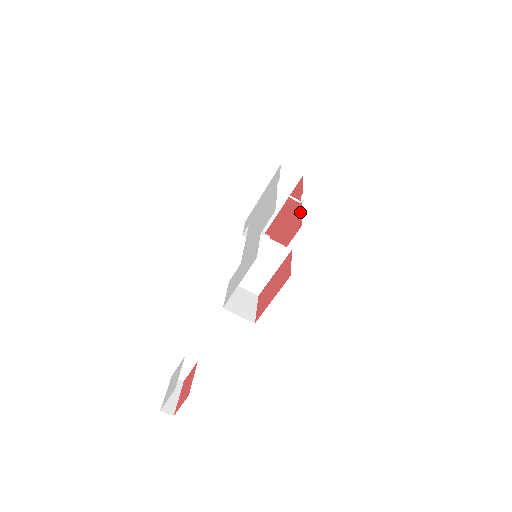
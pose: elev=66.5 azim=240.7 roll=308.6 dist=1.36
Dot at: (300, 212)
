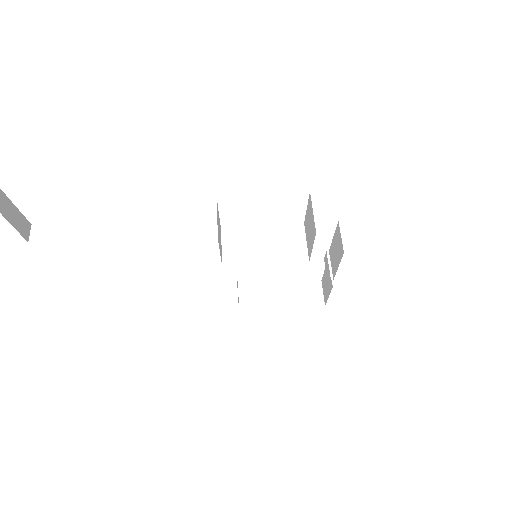
Dot at: occluded
